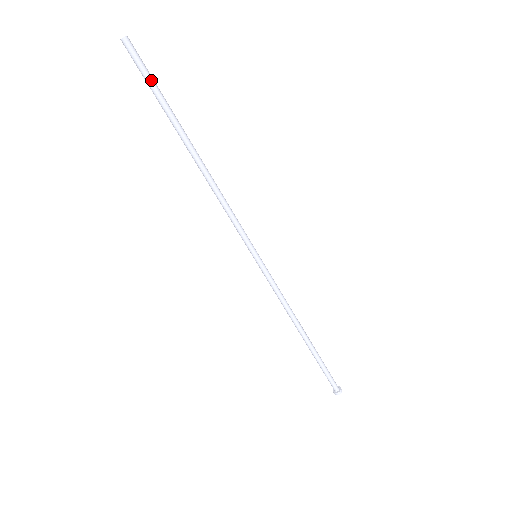
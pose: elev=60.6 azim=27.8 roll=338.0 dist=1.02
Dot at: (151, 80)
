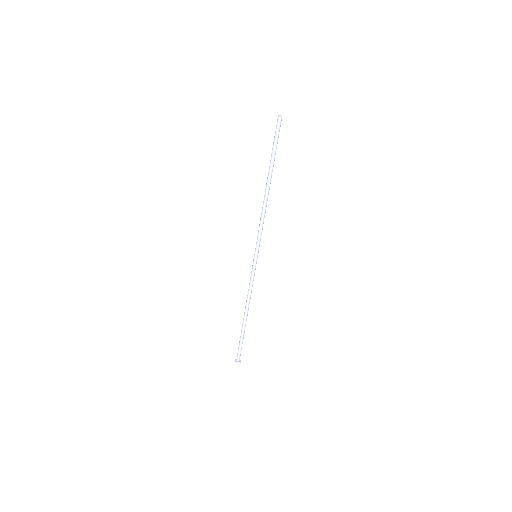
Dot at: (276, 141)
